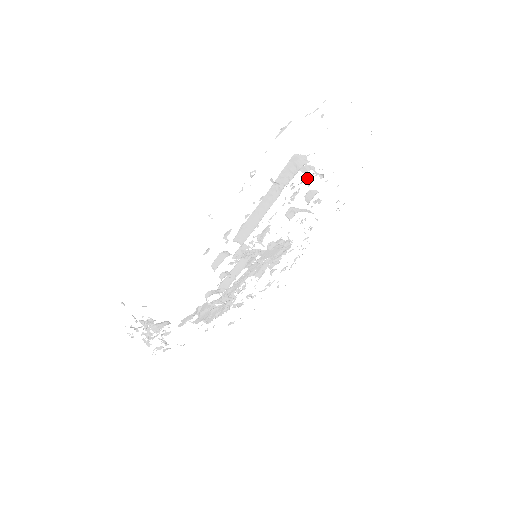
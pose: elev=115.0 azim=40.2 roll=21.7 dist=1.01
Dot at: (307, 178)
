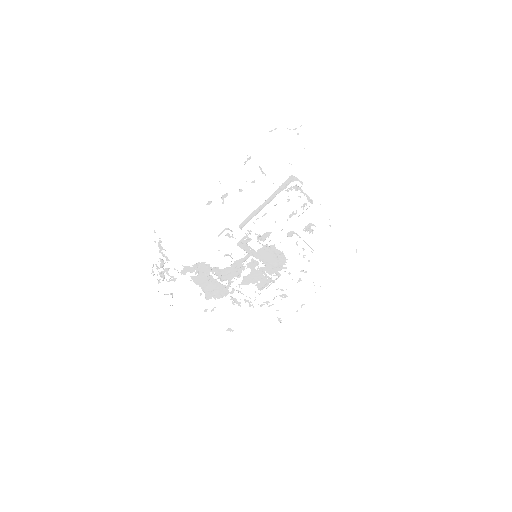
Dot at: (304, 204)
